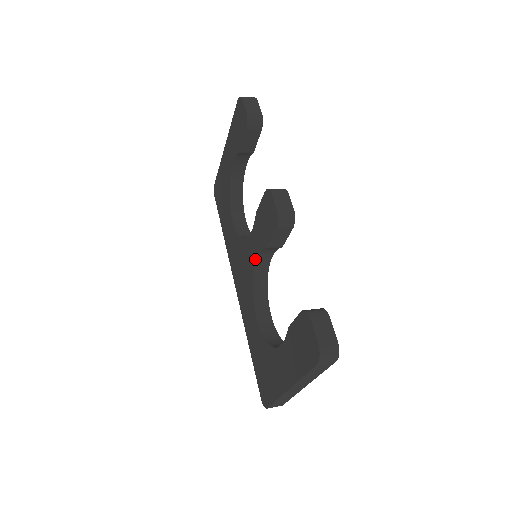
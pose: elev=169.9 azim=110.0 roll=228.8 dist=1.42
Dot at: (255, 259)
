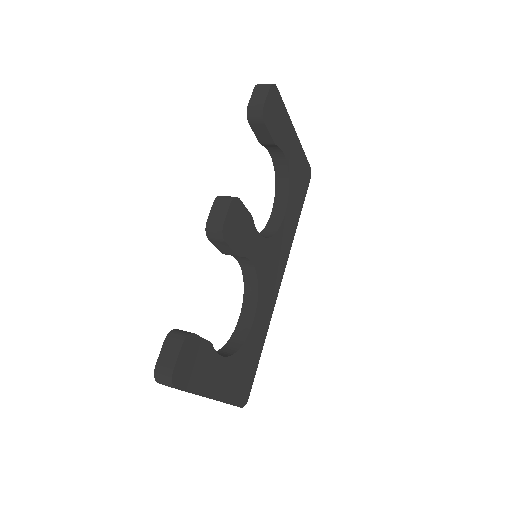
Dot at: (239, 260)
